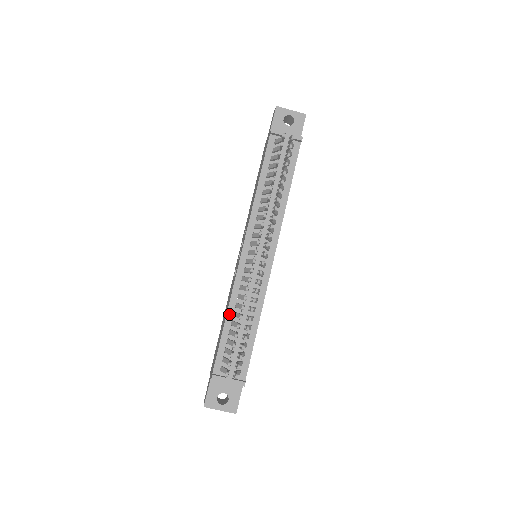
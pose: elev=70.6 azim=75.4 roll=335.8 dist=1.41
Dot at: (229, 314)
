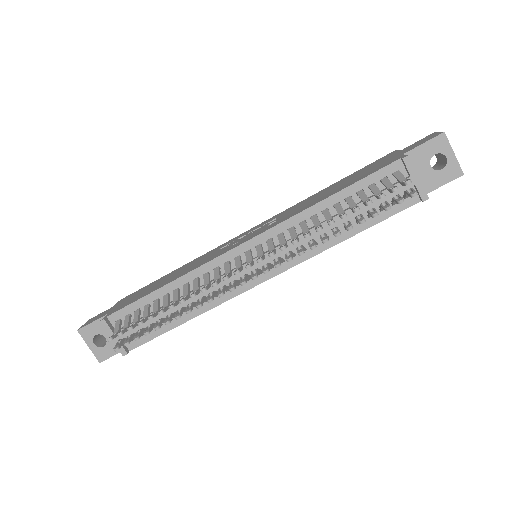
Dot at: (172, 285)
